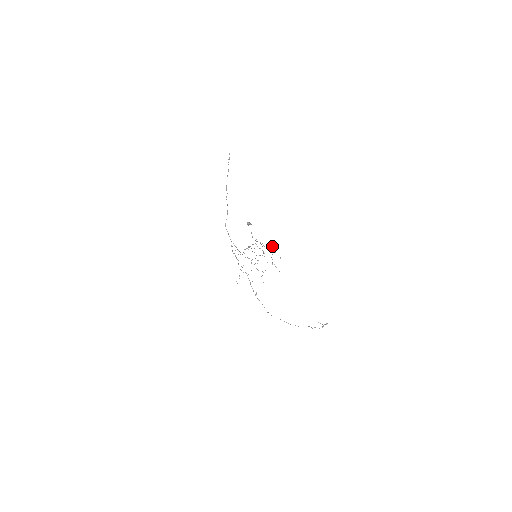
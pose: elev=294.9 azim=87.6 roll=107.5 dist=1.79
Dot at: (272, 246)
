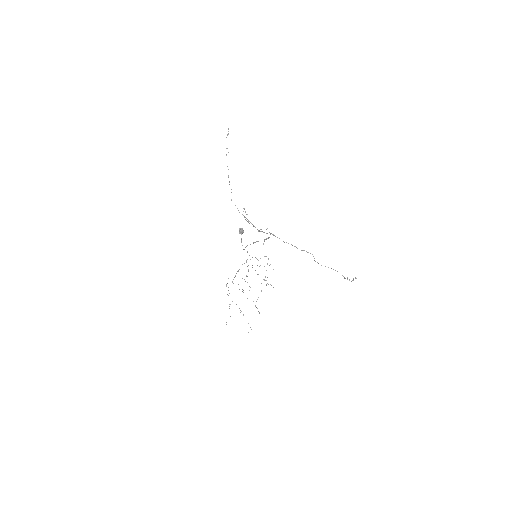
Dot at: (266, 256)
